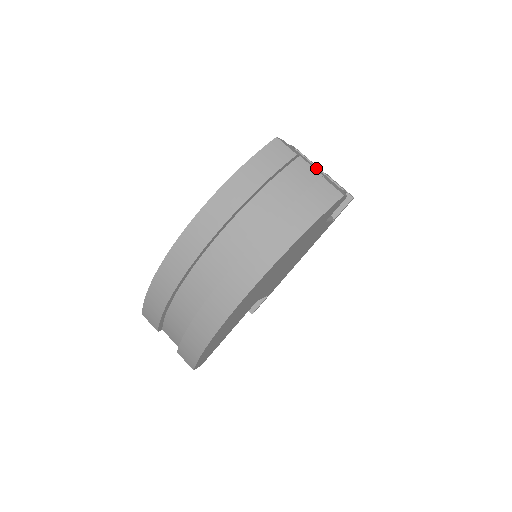
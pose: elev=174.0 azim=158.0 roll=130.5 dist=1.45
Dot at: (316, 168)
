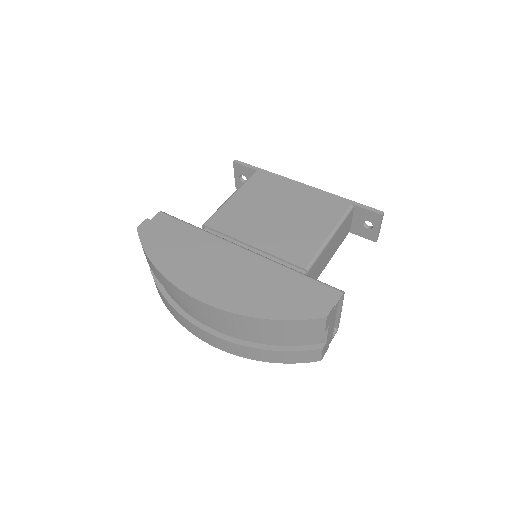
Dot at: (333, 326)
